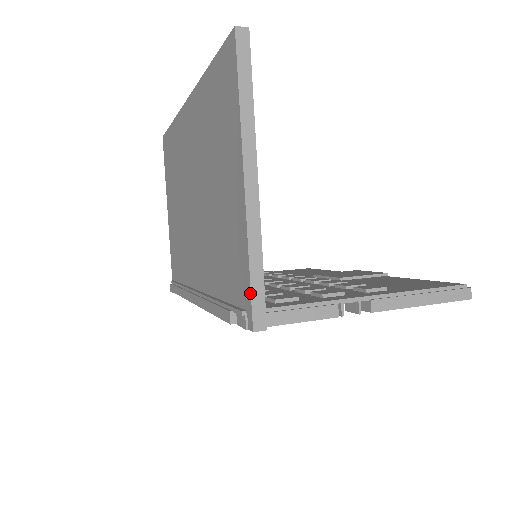
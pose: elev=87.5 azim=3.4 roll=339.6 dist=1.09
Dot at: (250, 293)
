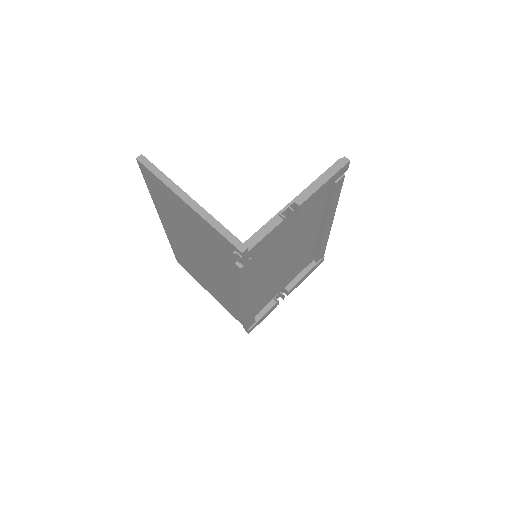
Dot at: (226, 240)
